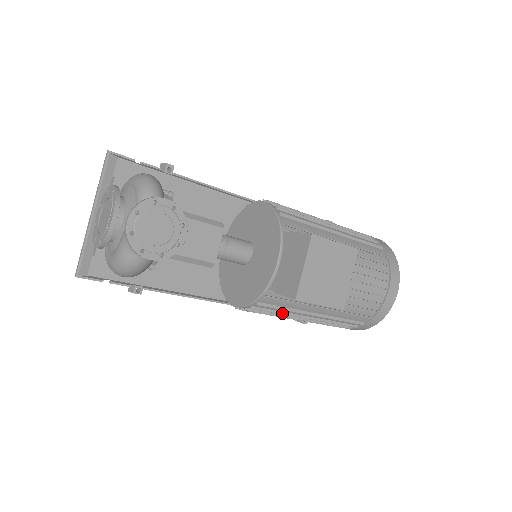
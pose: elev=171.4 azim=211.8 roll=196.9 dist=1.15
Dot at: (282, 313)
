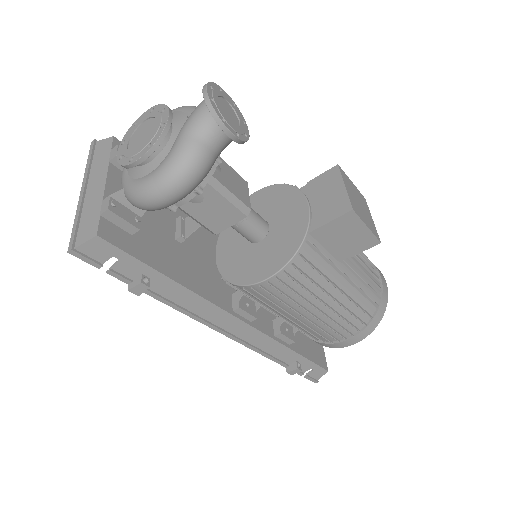
Dot at: (315, 283)
